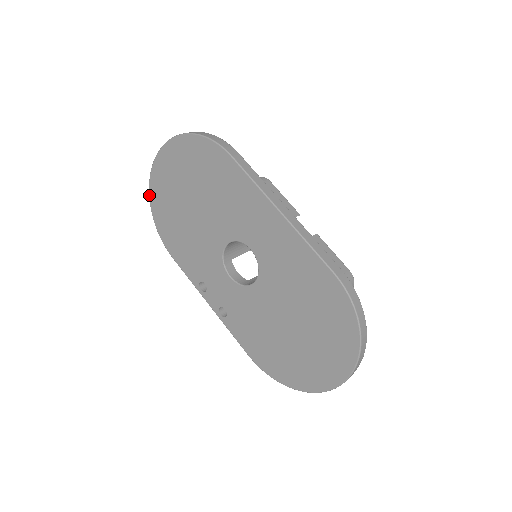
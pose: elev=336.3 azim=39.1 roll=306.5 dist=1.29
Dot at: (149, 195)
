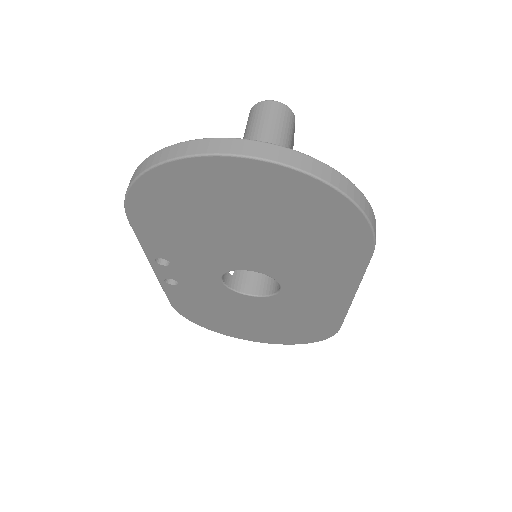
Dot at: (162, 165)
